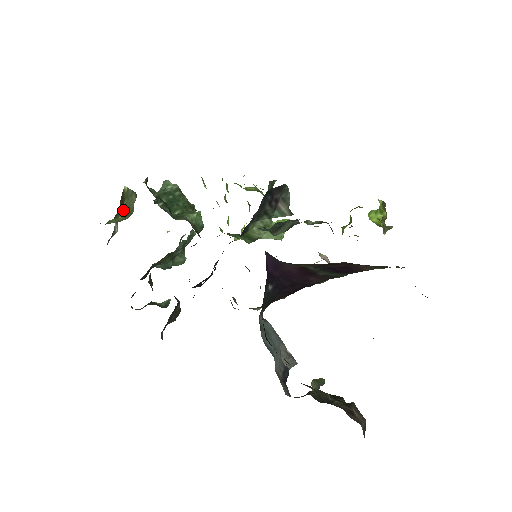
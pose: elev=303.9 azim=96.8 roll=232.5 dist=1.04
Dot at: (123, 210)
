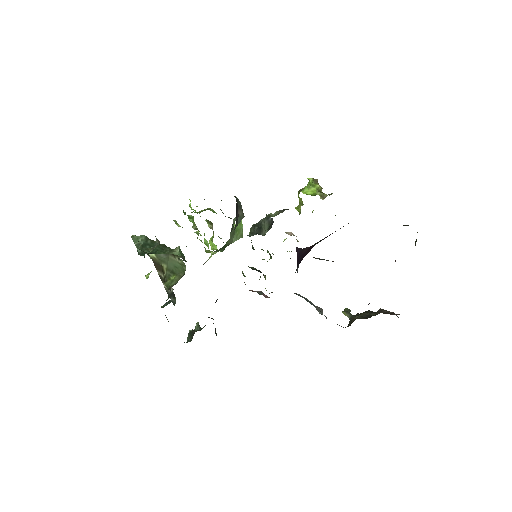
Dot at: (170, 272)
